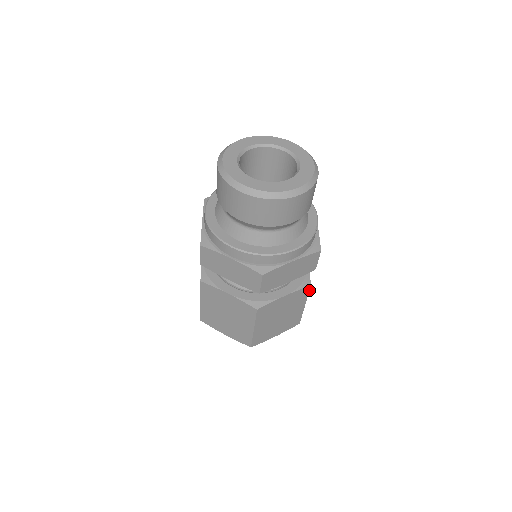
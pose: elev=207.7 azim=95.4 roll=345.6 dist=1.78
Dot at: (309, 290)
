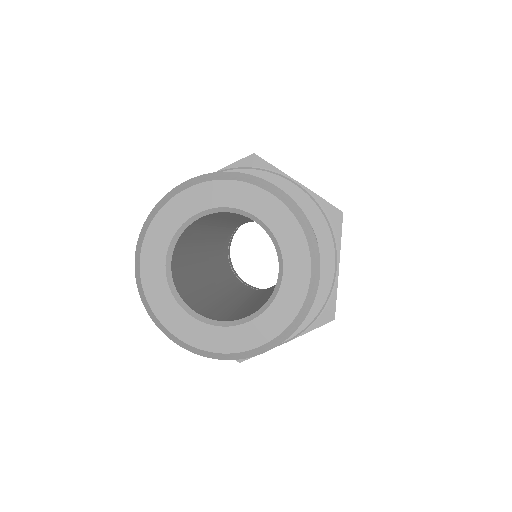
Dot at: occluded
